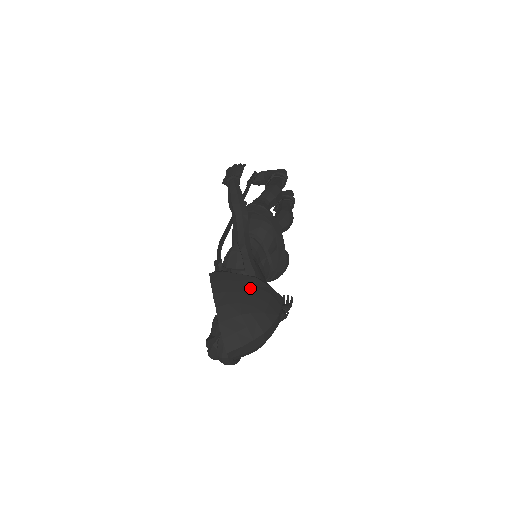
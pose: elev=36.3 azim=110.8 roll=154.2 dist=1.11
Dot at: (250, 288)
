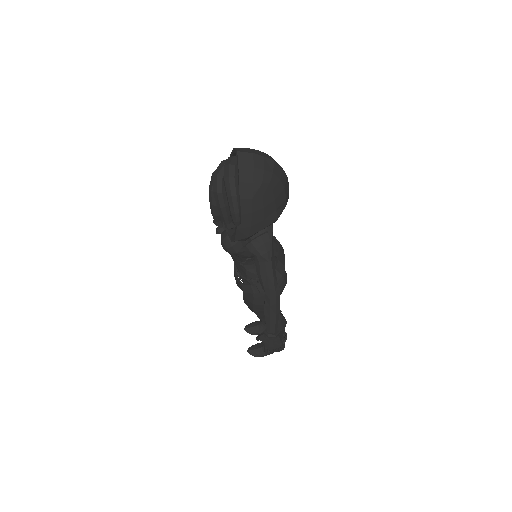
Dot at: occluded
